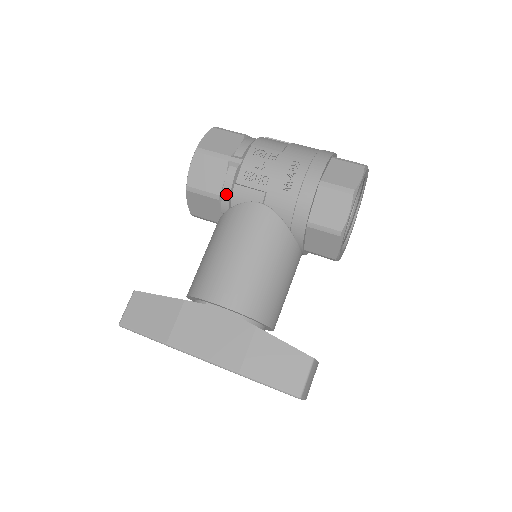
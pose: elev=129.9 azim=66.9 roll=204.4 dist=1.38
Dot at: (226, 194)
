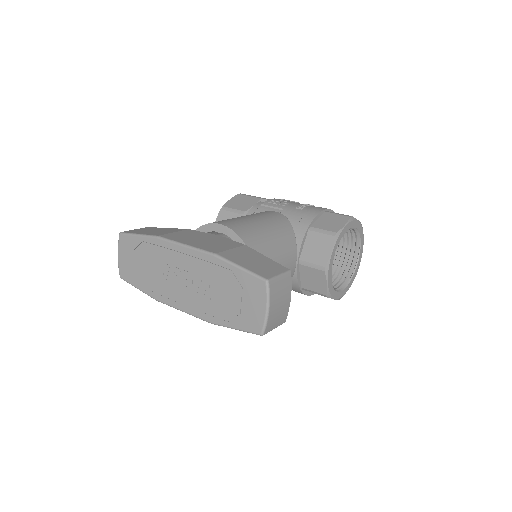
Dot at: (251, 213)
